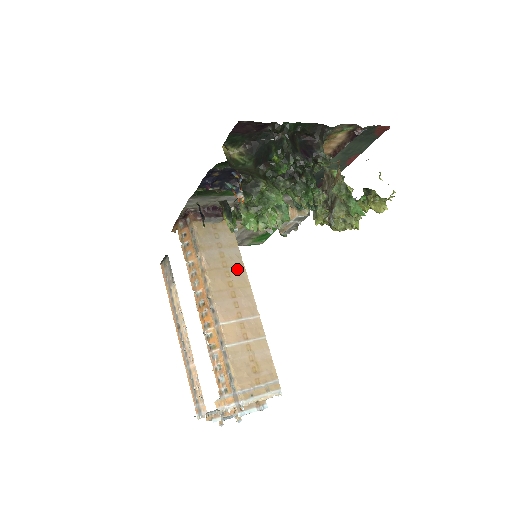
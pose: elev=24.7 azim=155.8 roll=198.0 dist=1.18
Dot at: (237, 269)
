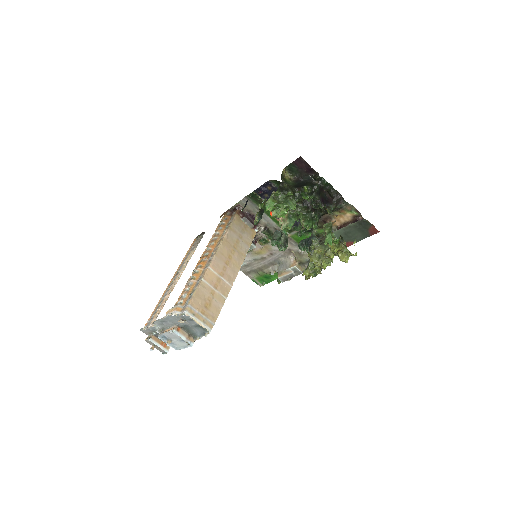
Dot at: (240, 255)
